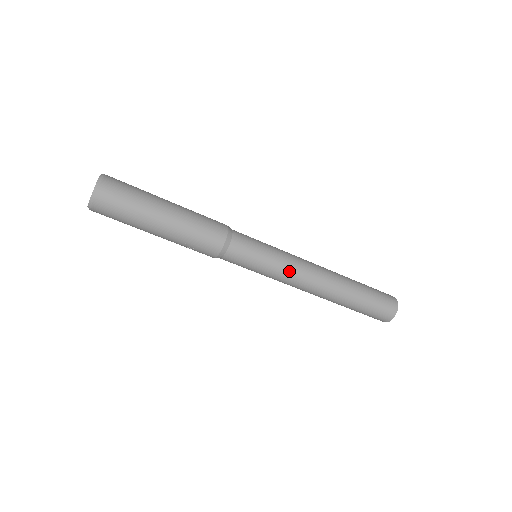
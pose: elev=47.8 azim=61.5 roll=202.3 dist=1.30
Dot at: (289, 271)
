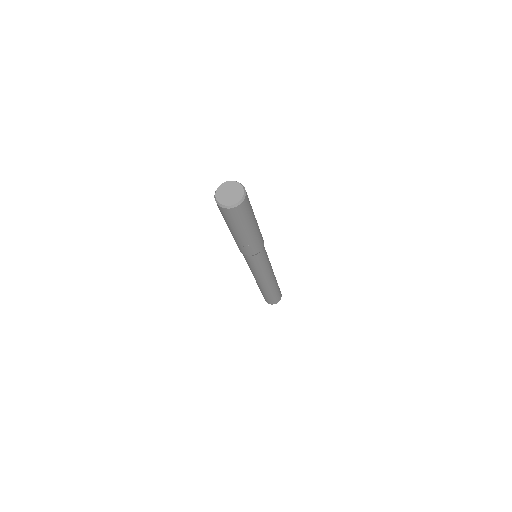
Dot at: (269, 270)
